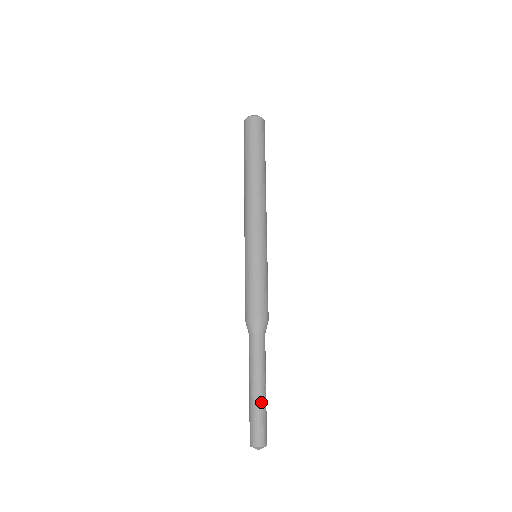
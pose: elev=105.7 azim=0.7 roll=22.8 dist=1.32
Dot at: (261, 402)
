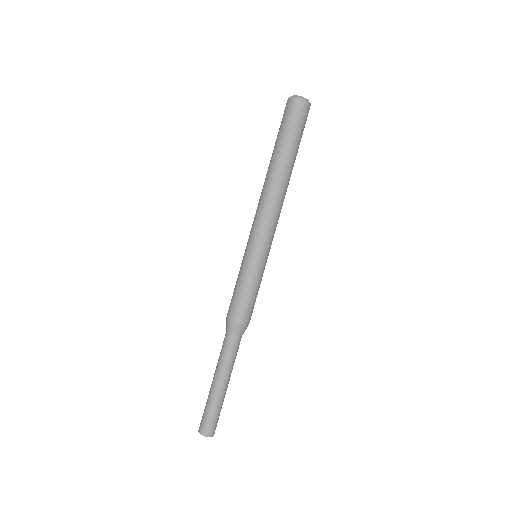
Dot at: (223, 399)
